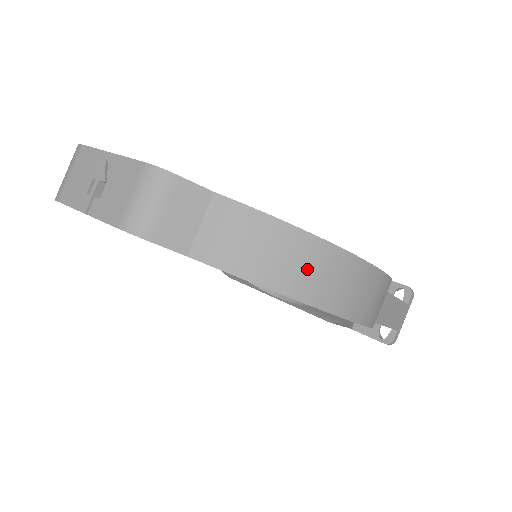
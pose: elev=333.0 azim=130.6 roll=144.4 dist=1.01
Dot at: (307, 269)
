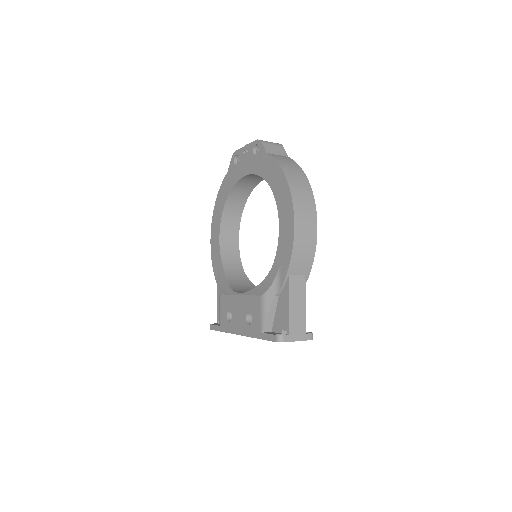
Dot at: (297, 178)
